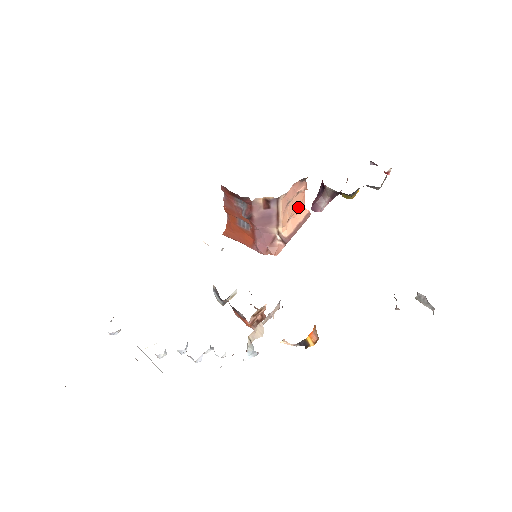
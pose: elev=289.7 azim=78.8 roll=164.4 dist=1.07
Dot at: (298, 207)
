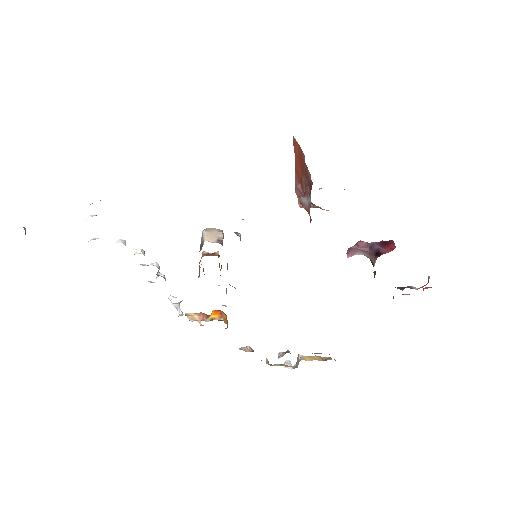
Dot at: occluded
